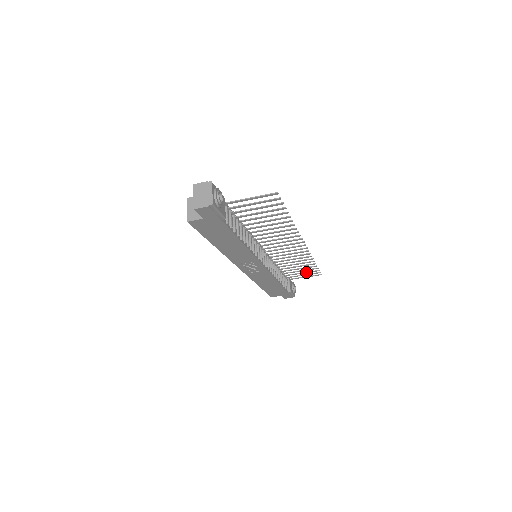
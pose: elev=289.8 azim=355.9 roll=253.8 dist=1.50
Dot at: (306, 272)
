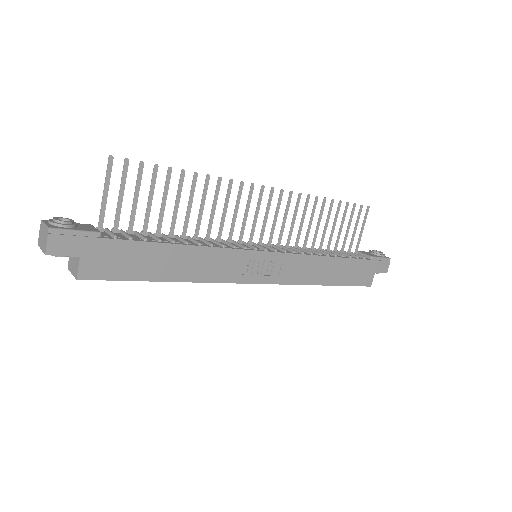
Dot at: (349, 222)
